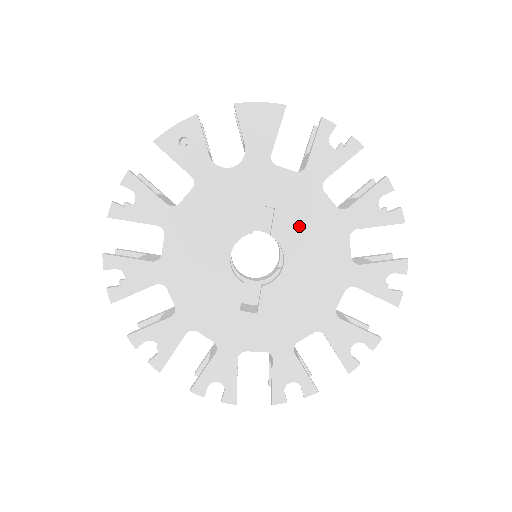
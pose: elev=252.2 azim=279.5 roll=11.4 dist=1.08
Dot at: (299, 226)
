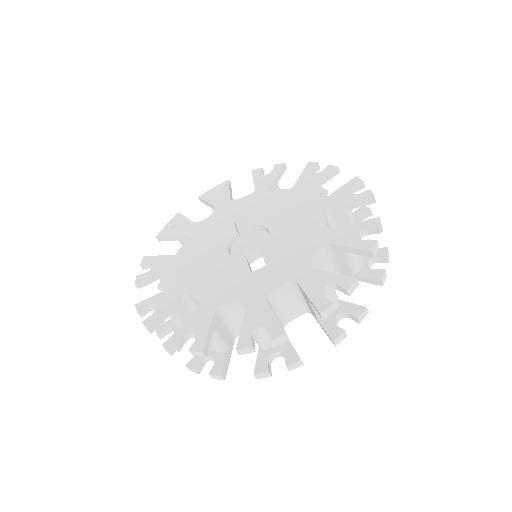
Dot at: (267, 211)
